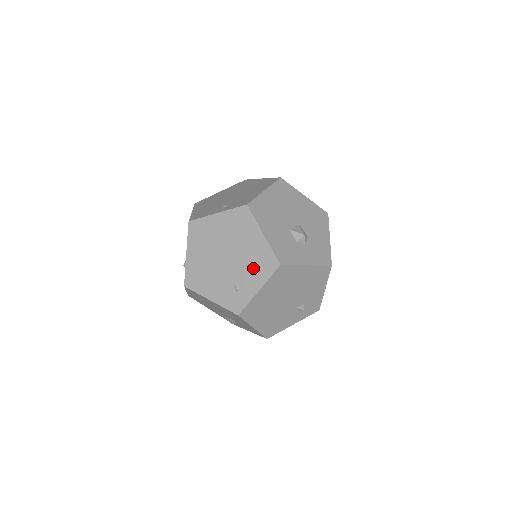
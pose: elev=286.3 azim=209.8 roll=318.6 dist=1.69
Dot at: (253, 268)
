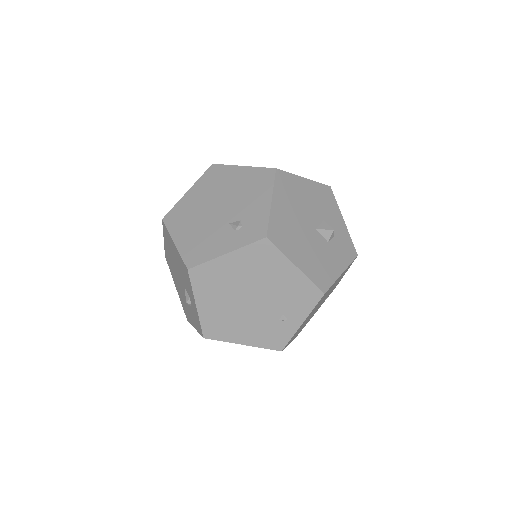
Dot at: occluded
